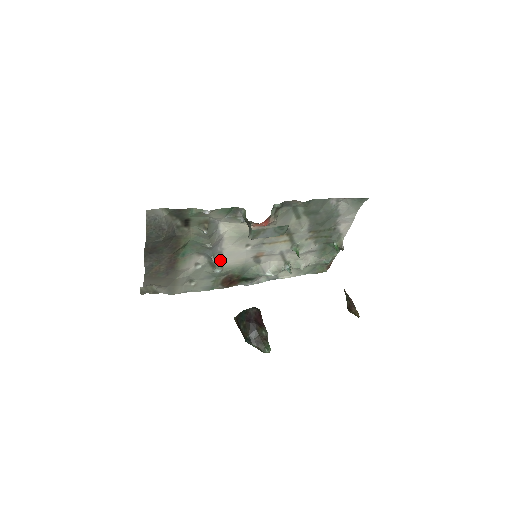
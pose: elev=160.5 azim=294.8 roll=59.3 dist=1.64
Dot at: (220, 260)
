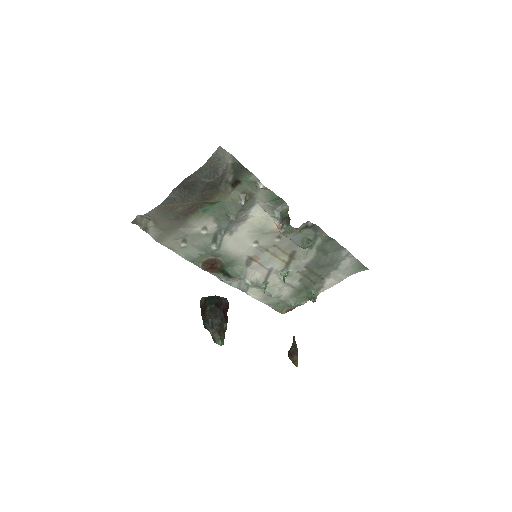
Dot at: (224, 239)
